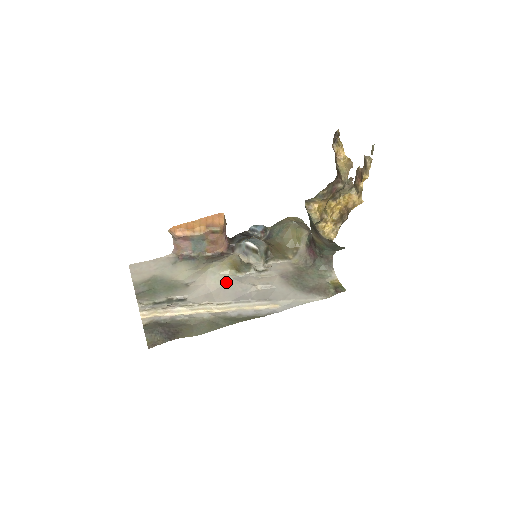
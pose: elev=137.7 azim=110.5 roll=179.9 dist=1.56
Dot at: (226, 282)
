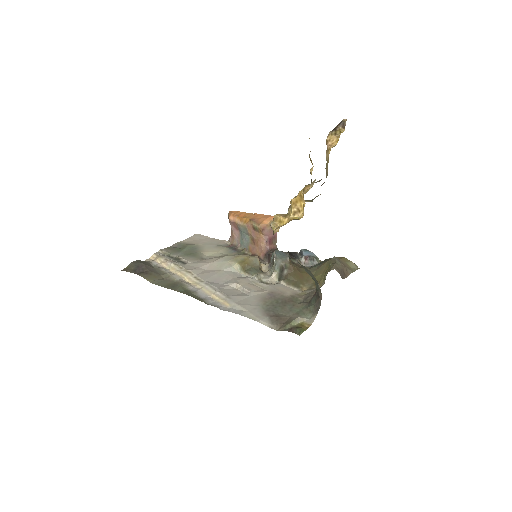
Dot at: (224, 270)
